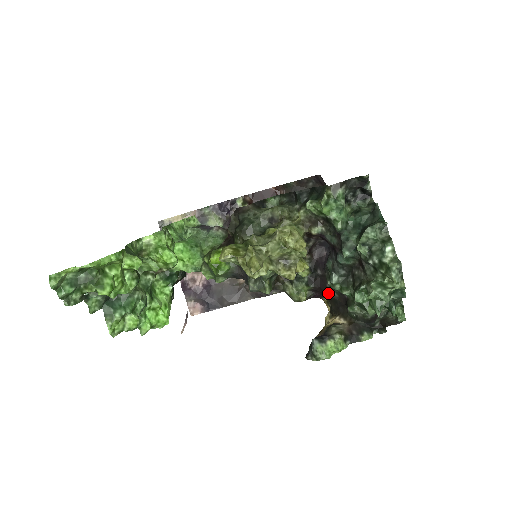
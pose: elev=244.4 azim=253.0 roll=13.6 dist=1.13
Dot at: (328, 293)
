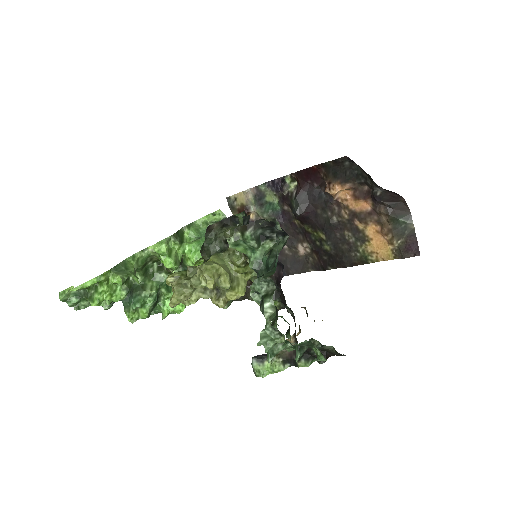
Dot at: (287, 311)
